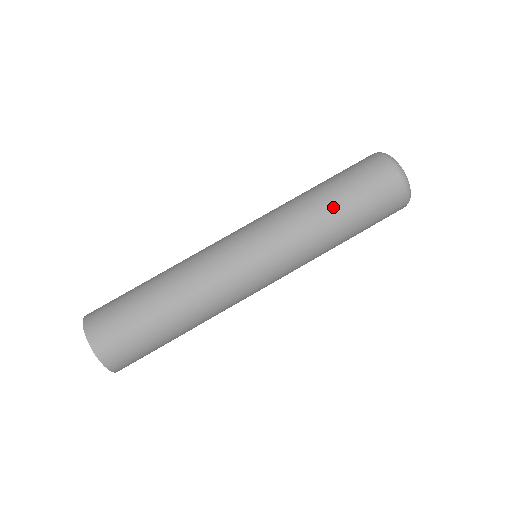
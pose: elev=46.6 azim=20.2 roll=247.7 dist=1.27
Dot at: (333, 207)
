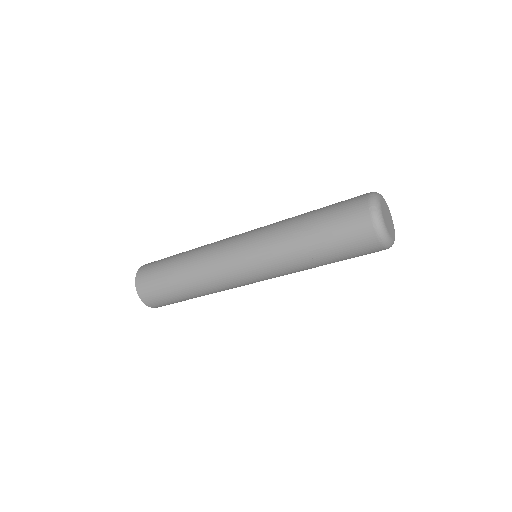
Dot at: (311, 246)
